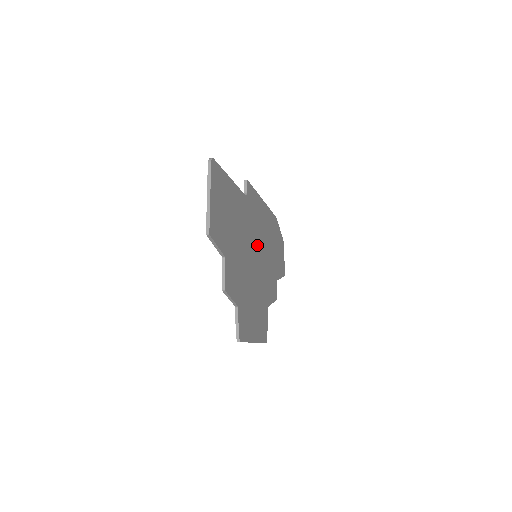
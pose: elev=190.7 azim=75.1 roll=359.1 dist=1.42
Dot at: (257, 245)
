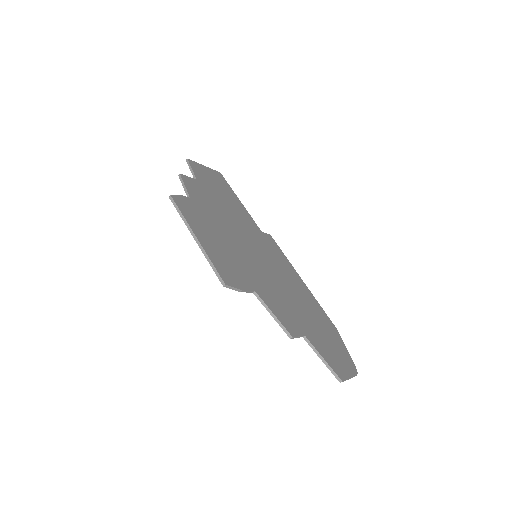
Dot at: (263, 257)
